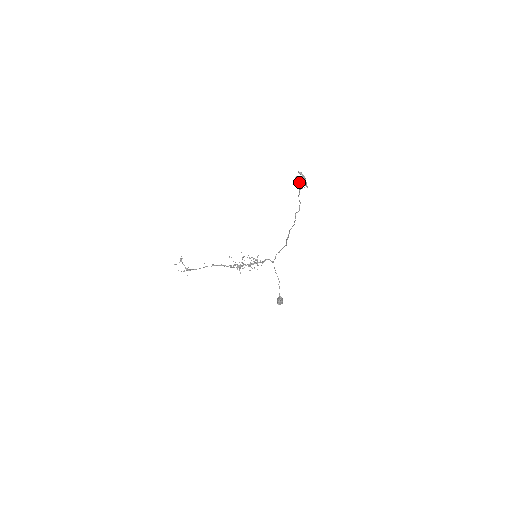
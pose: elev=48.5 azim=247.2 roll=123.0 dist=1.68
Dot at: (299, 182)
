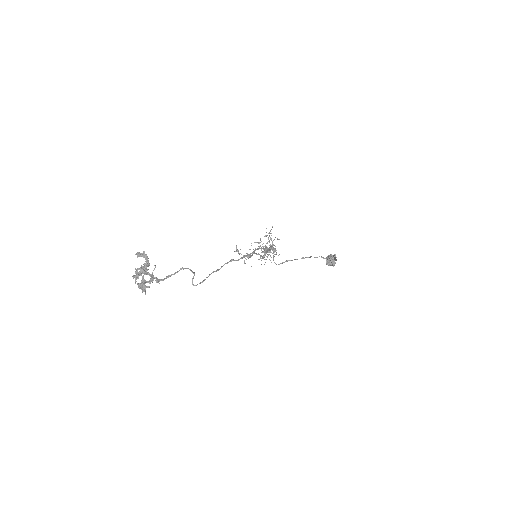
Dot at: (144, 274)
